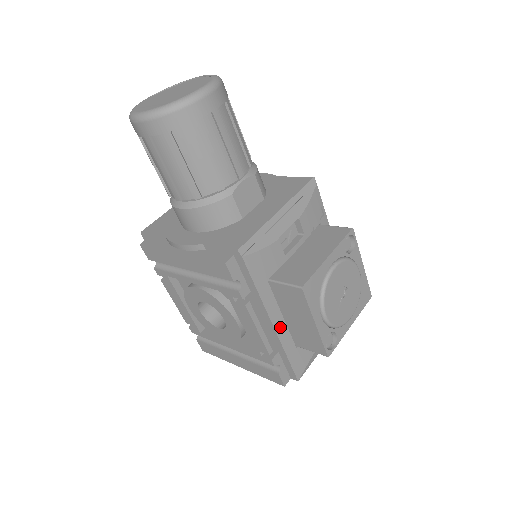
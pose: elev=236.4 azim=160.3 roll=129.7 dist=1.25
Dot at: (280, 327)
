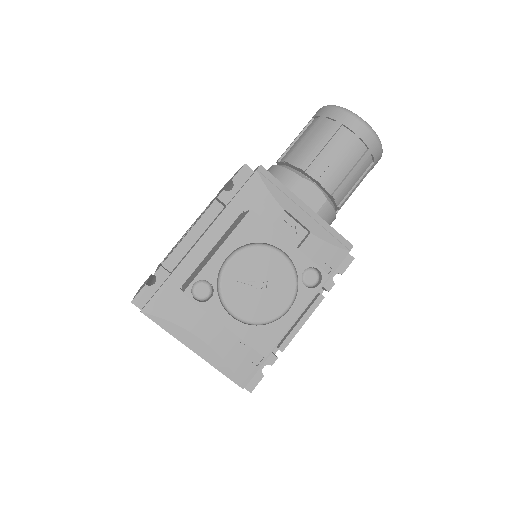
Dot at: (200, 251)
